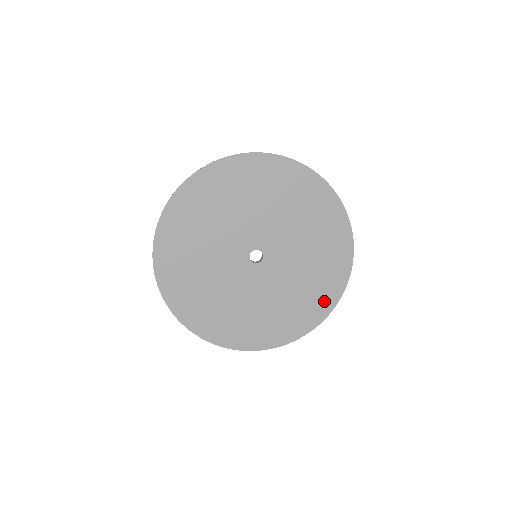
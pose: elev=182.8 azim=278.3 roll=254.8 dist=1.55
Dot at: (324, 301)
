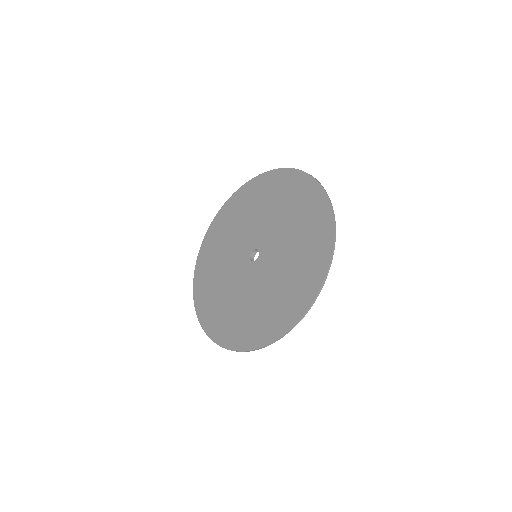
Dot at: (290, 313)
